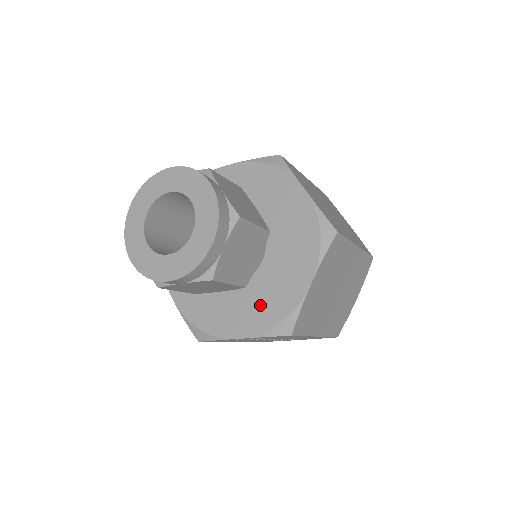
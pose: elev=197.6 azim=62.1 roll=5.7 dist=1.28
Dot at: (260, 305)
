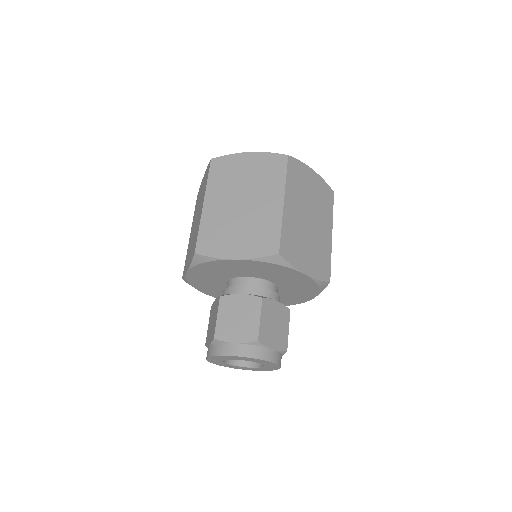
Dot at: occluded
